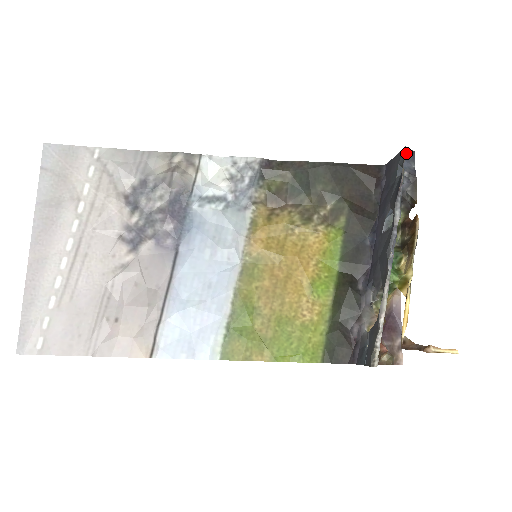
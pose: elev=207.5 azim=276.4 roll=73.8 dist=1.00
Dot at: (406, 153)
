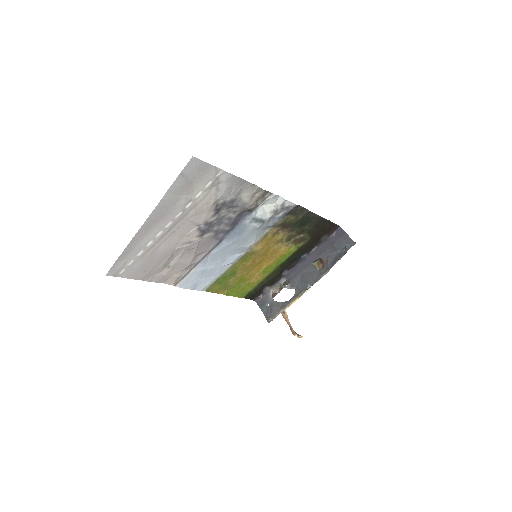
Dot at: (353, 243)
